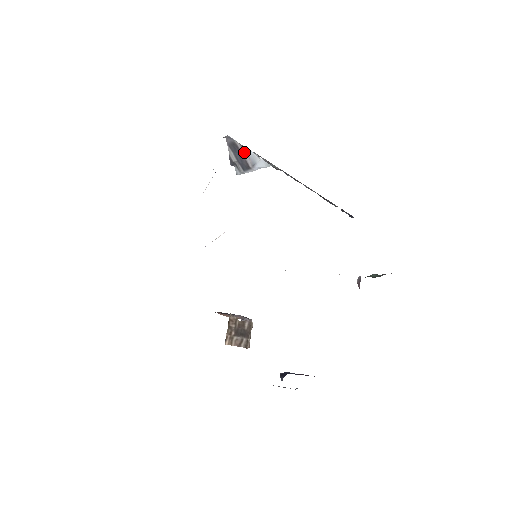
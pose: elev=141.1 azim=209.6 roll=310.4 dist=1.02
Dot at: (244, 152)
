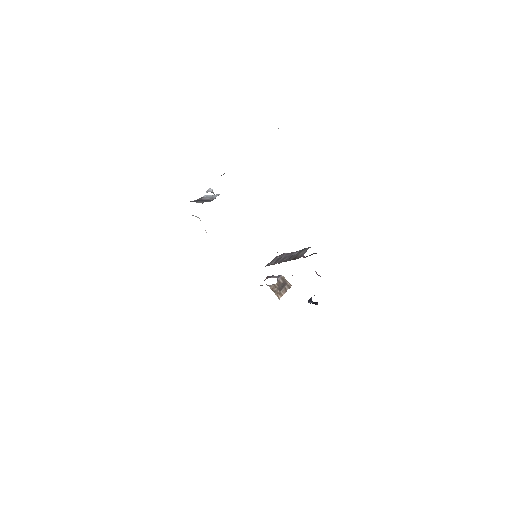
Dot at: (202, 198)
